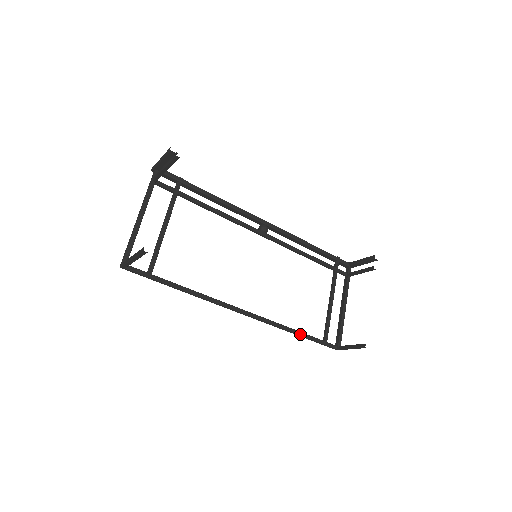
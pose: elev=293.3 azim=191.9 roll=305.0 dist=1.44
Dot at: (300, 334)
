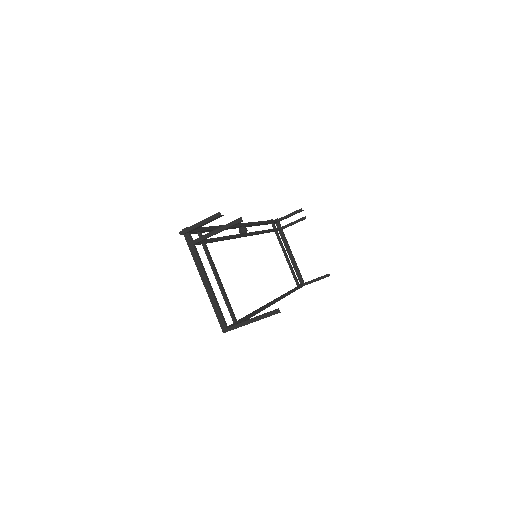
Dot at: (292, 292)
